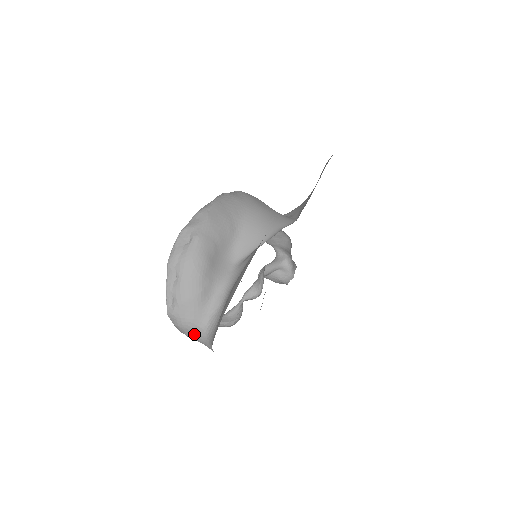
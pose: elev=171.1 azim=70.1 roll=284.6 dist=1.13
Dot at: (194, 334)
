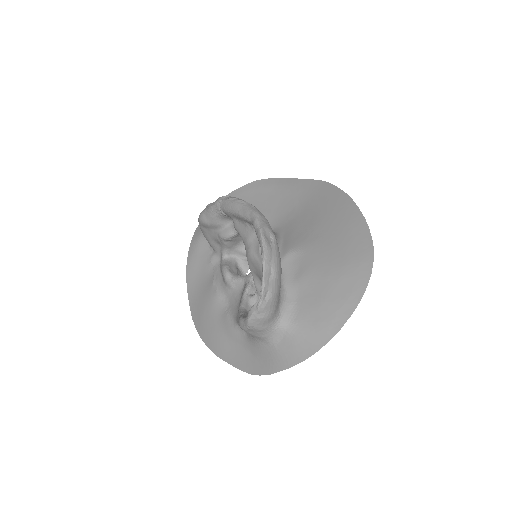
Dot at: (268, 324)
